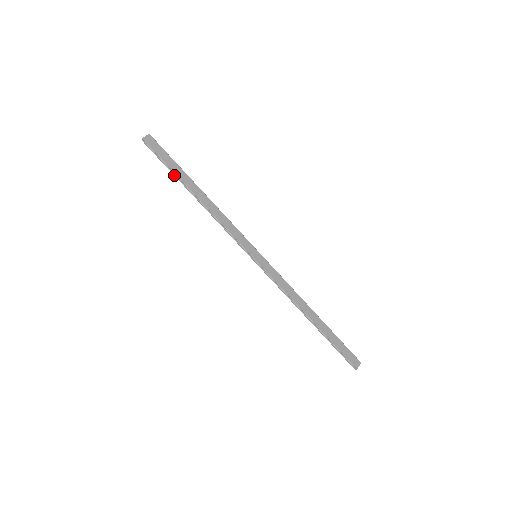
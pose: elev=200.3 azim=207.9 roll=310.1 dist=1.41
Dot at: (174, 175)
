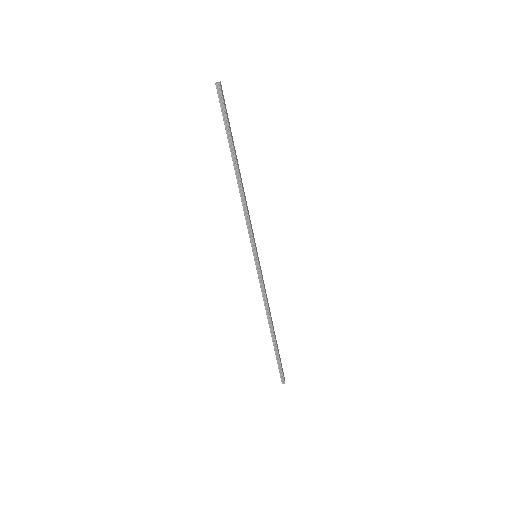
Dot at: (228, 140)
